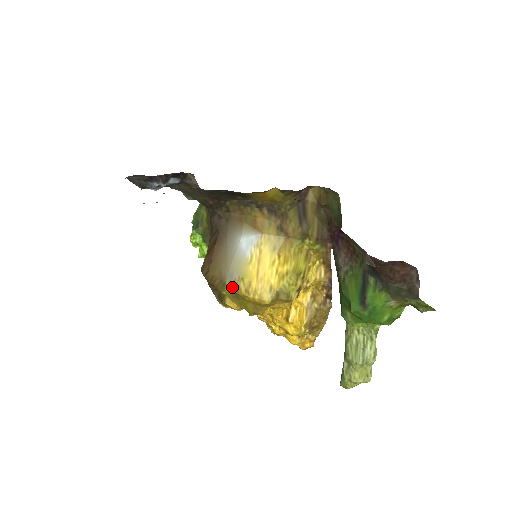
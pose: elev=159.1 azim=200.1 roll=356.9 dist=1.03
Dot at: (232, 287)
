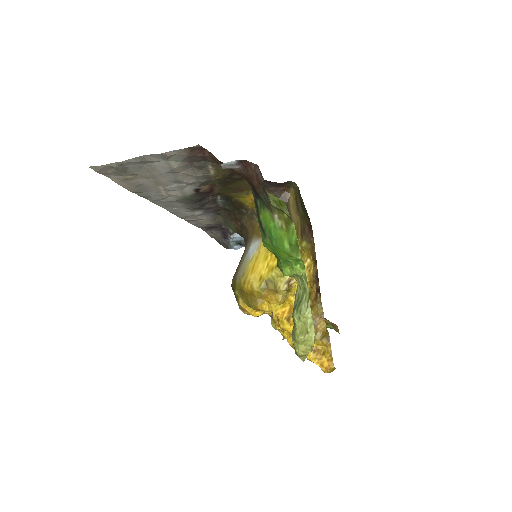
Dot at: (238, 284)
